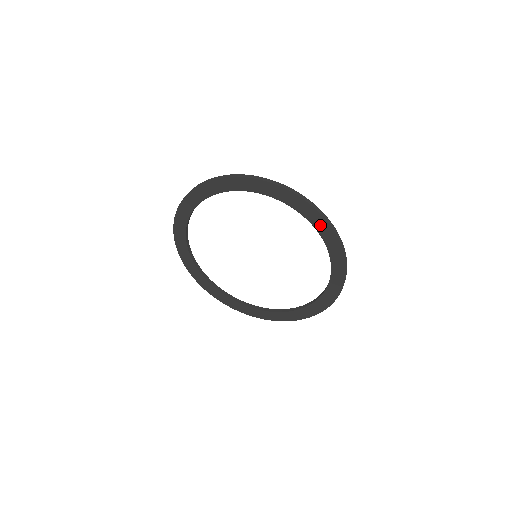
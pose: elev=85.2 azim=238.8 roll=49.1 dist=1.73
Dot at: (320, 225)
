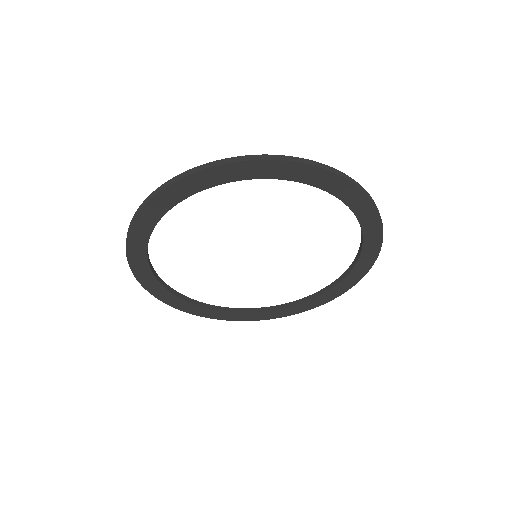
Dot at: (354, 277)
